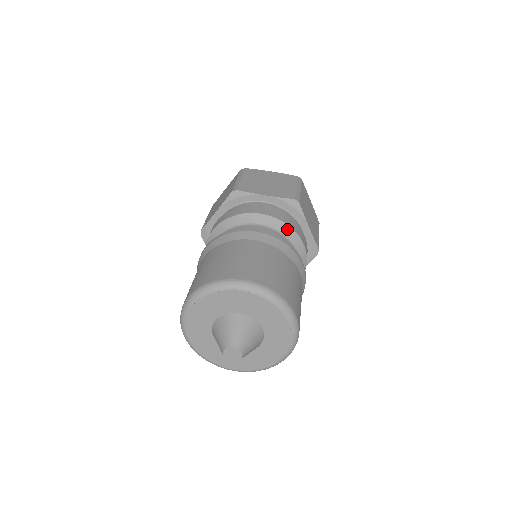
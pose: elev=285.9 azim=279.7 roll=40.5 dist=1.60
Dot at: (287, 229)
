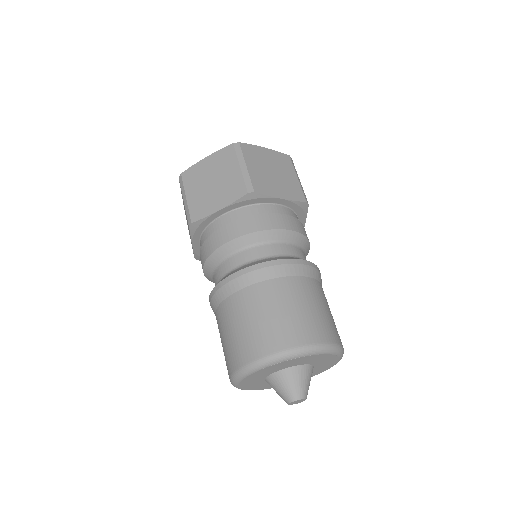
Dot at: (263, 235)
